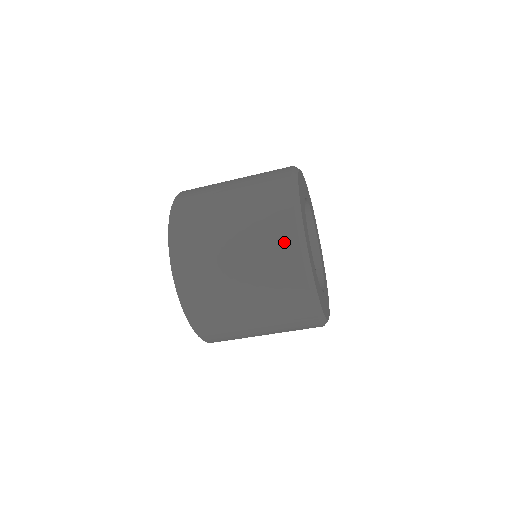
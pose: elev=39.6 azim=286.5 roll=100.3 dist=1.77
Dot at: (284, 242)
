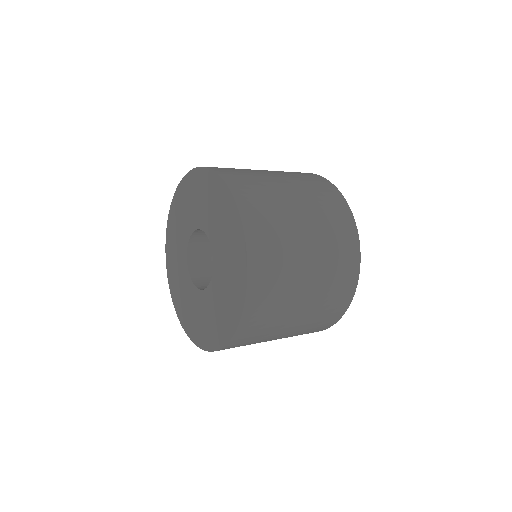
Dot at: (341, 303)
